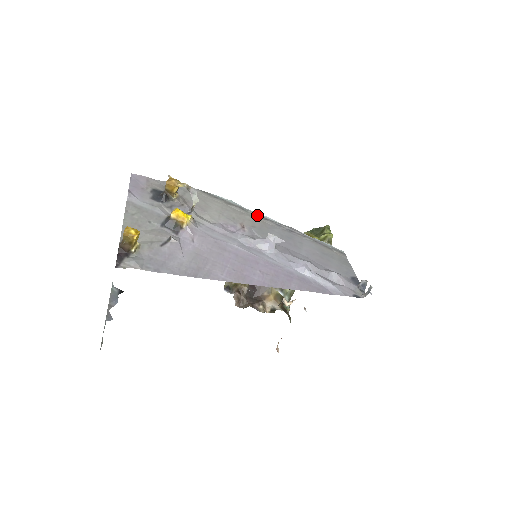
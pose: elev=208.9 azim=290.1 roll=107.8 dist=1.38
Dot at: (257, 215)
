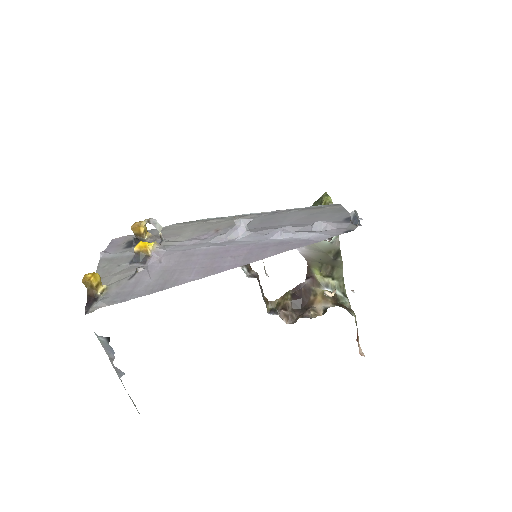
Dot at: (236, 216)
